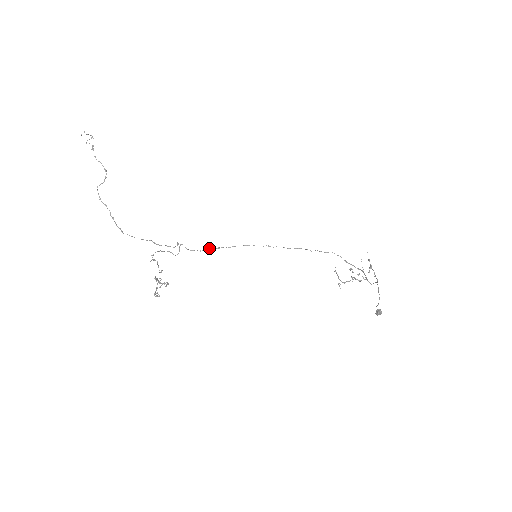
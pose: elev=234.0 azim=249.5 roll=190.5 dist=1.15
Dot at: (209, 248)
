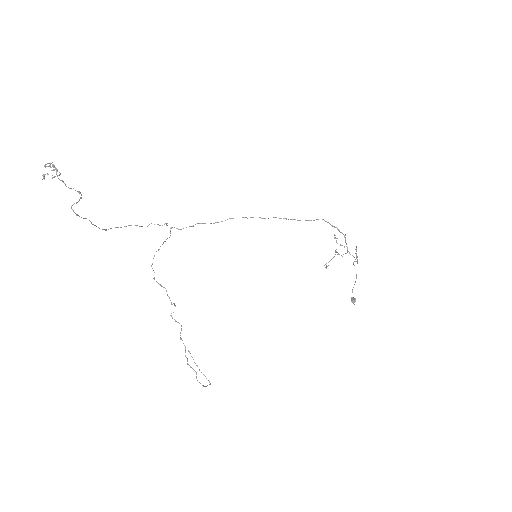
Dot at: occluded
